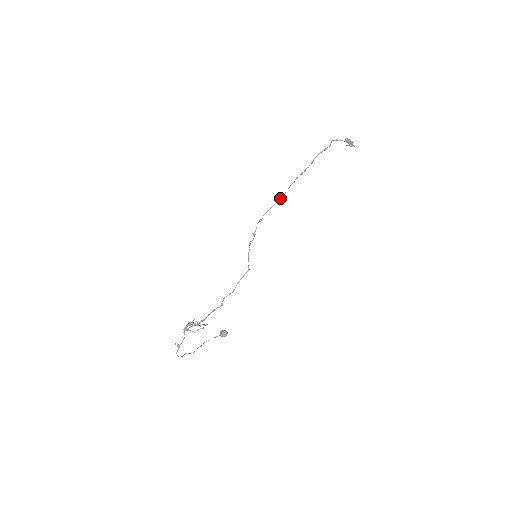
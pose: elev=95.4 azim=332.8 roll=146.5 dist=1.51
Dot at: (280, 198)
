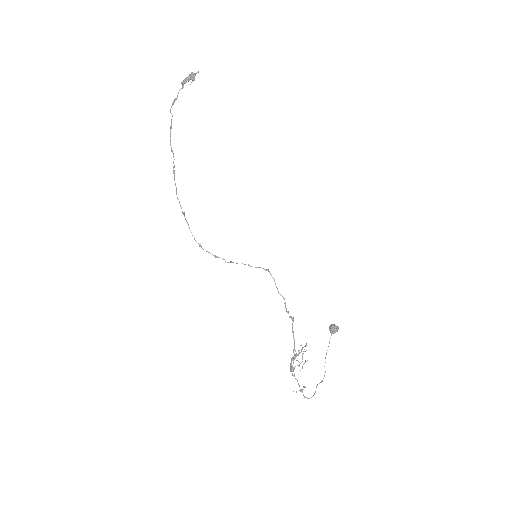
Dot at: occluded
